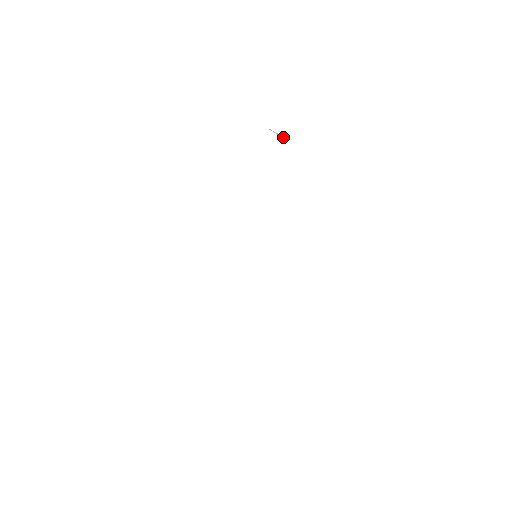
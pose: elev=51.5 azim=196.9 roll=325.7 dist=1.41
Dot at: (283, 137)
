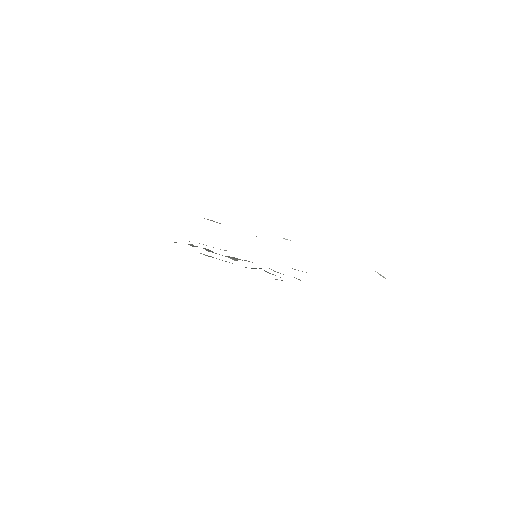
Dot at: (383, 277)
